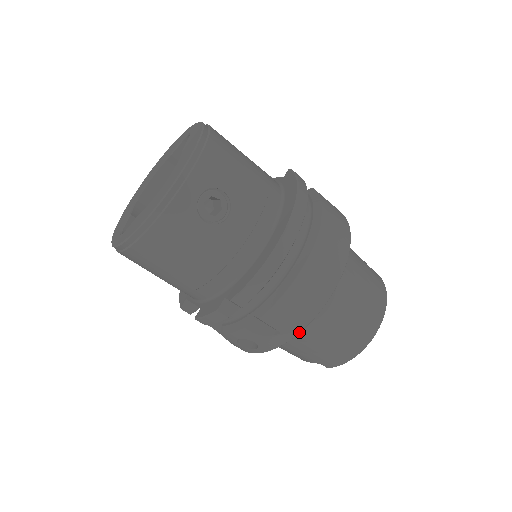
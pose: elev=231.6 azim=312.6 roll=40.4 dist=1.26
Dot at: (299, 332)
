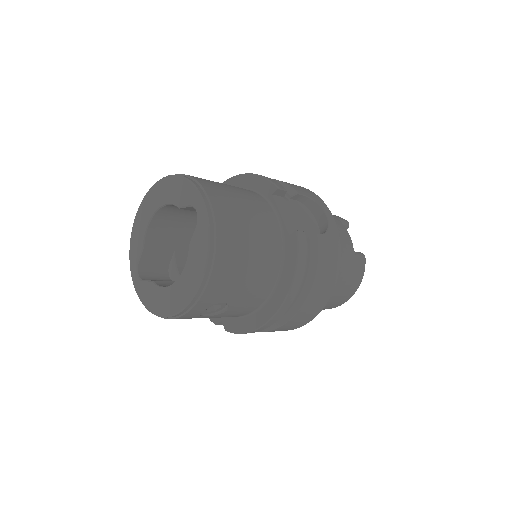
Dot at: occluded
